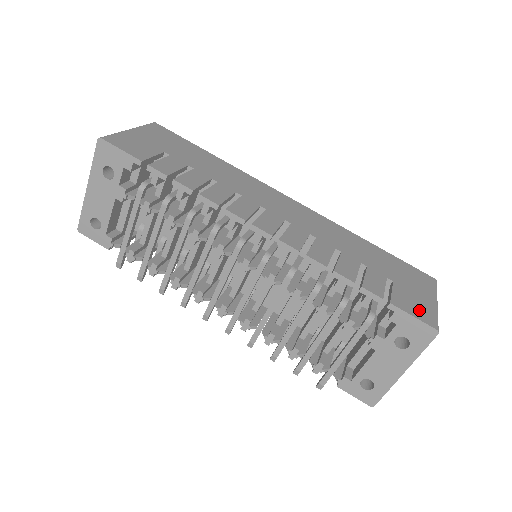
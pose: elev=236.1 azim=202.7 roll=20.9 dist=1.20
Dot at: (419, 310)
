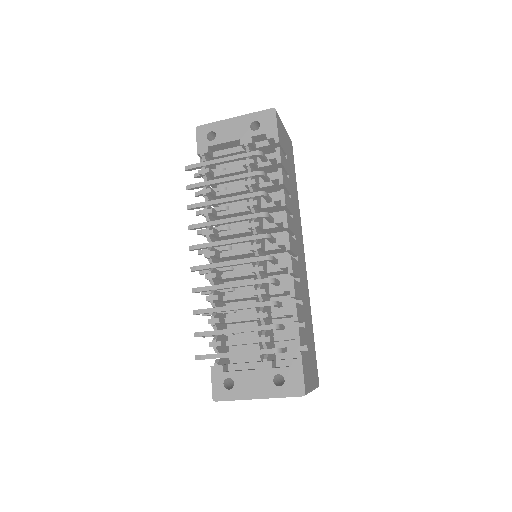
Dot at: (307, 376)
